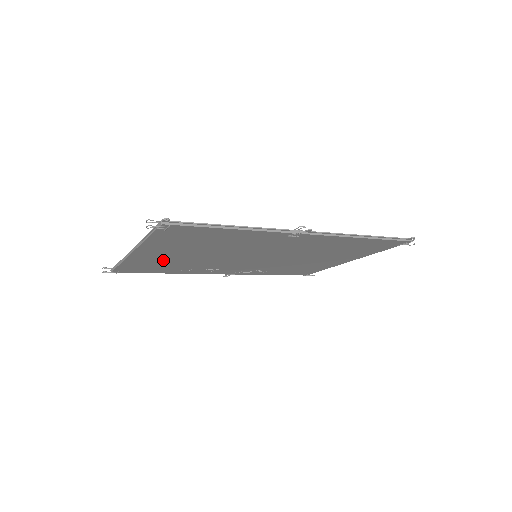
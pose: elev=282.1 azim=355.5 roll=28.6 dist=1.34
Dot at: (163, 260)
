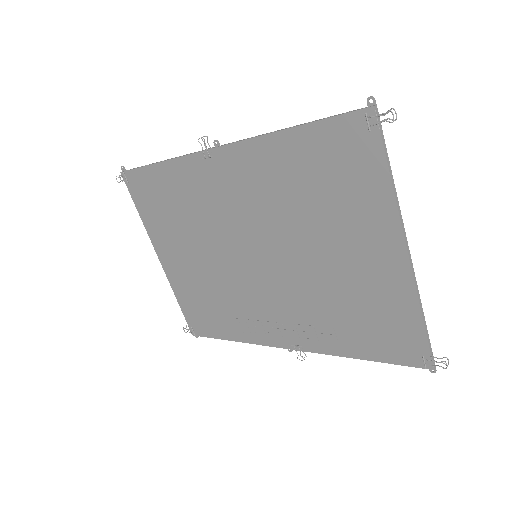
Dot at: (193, 282)
